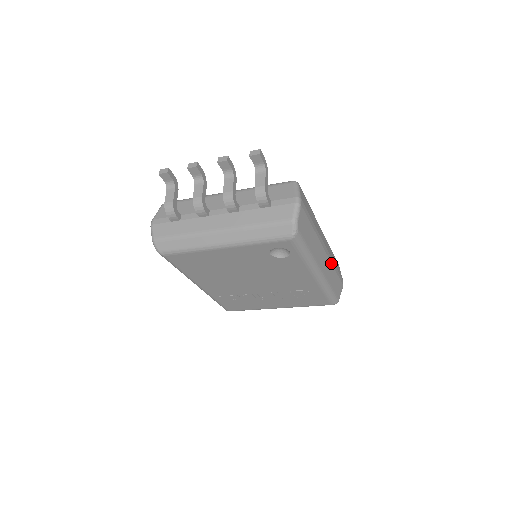
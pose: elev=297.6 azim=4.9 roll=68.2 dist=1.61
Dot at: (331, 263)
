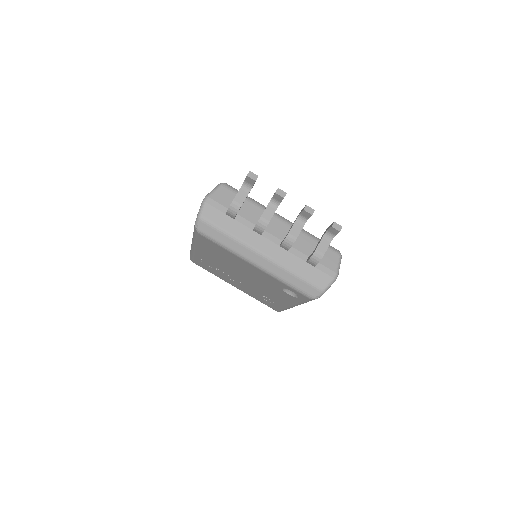
Dot at: occluded
